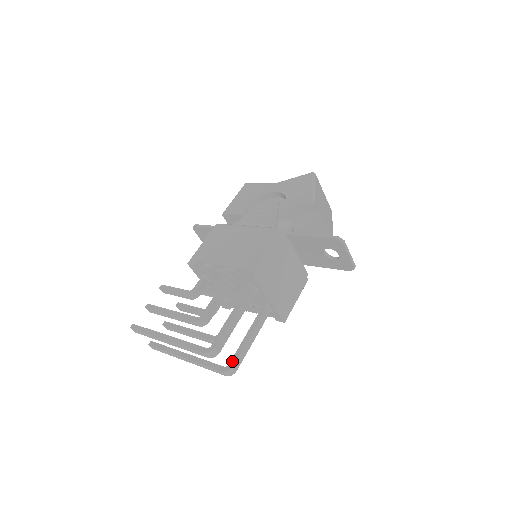
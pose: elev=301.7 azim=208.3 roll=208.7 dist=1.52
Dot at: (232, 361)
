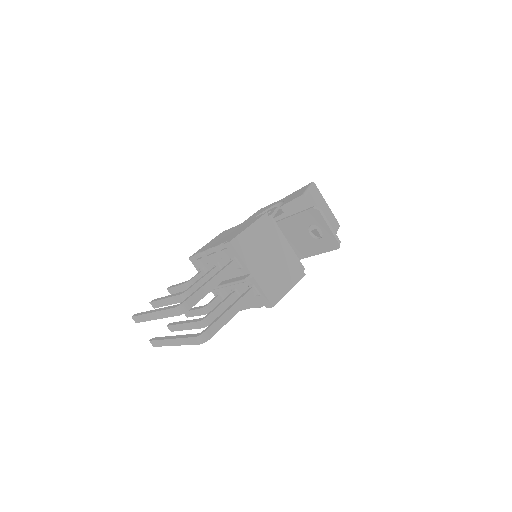
Dot at: (207, 327)
